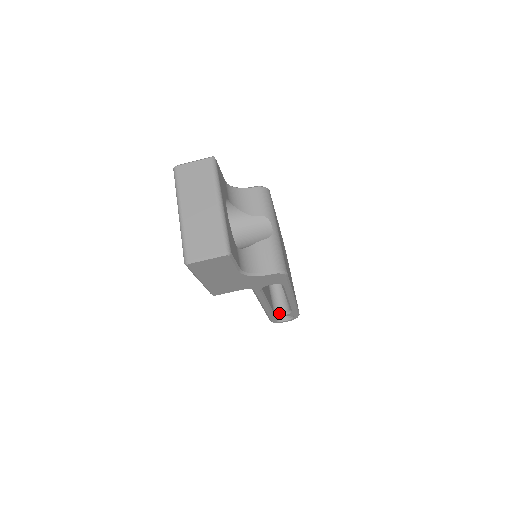
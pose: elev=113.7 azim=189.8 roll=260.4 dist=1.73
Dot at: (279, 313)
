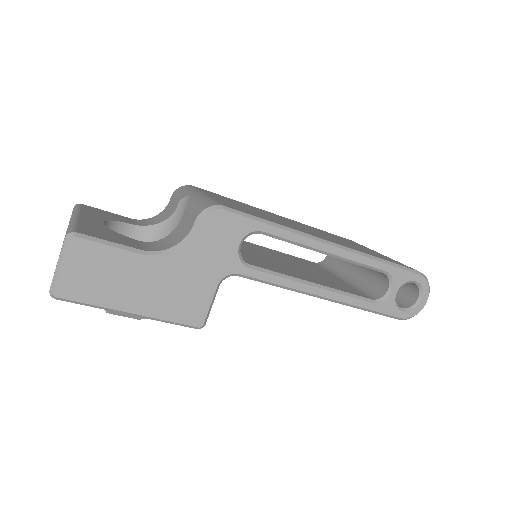
Dot at: (383, 295)
